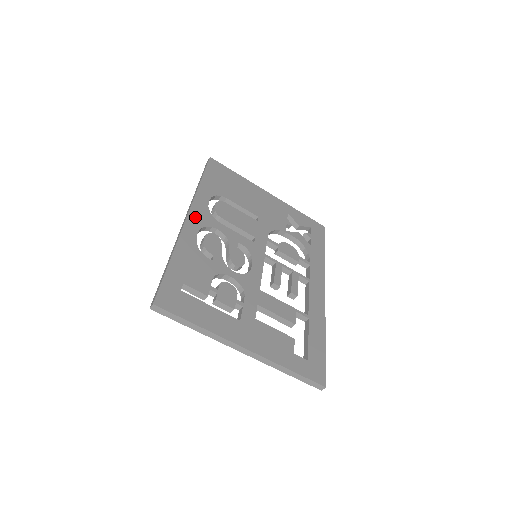
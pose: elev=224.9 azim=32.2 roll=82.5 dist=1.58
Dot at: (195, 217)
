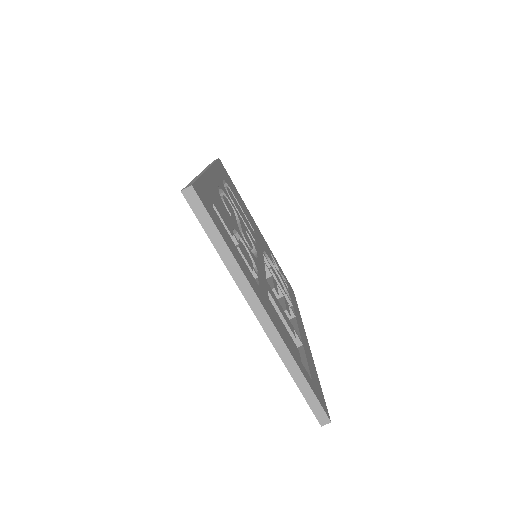
Dot at: (215, 175)
